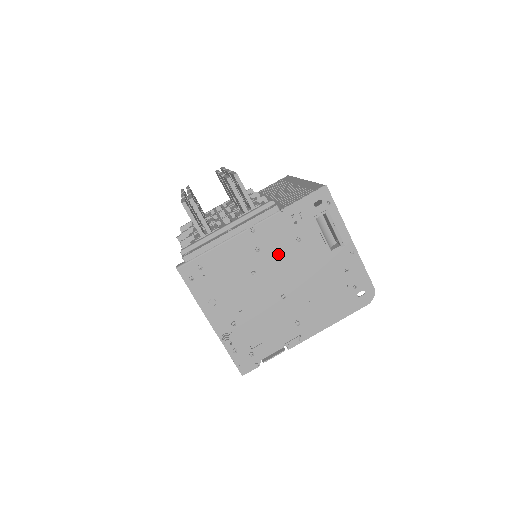
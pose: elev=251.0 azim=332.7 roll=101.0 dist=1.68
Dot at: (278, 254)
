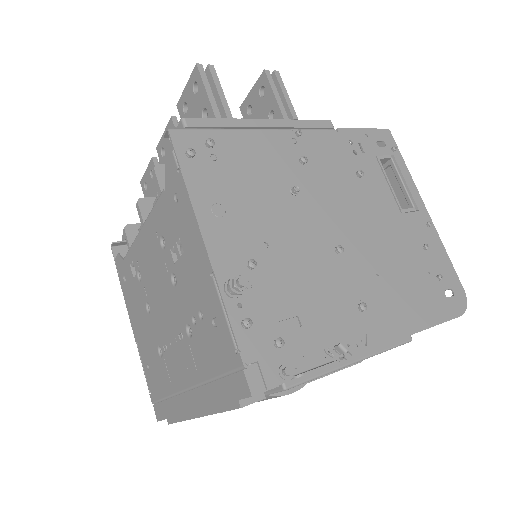
Dot at: (331, 182)
